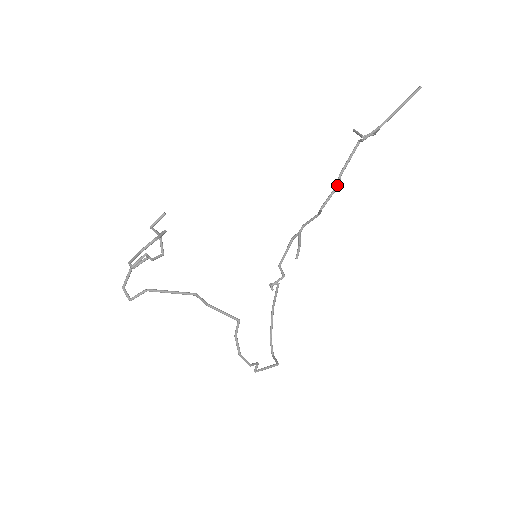
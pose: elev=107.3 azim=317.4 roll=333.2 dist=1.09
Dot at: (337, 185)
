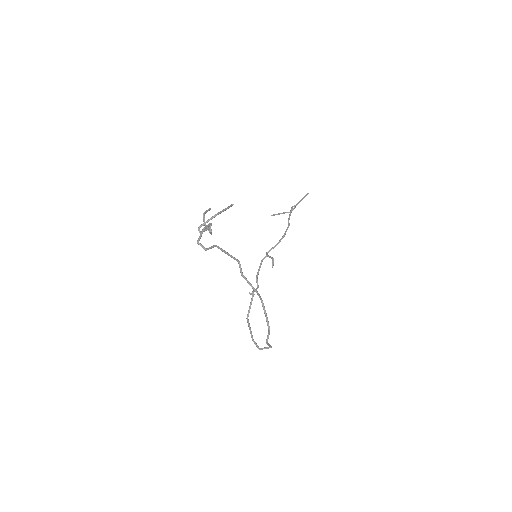
Dot at: (289, 225)
